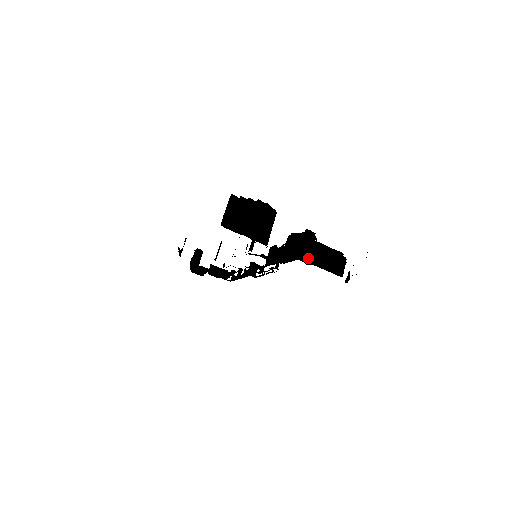
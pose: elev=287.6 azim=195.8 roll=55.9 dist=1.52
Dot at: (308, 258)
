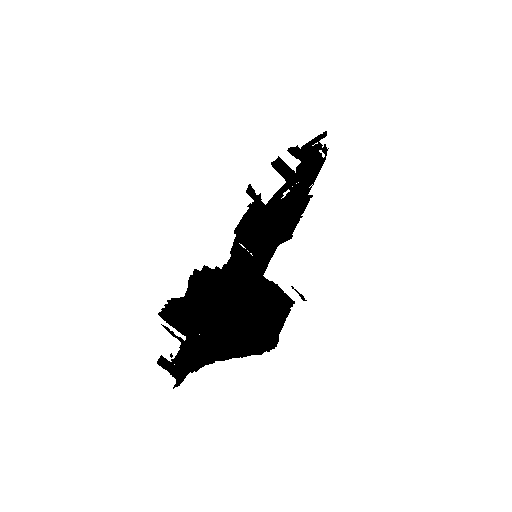
Dot at: (251, 303)
